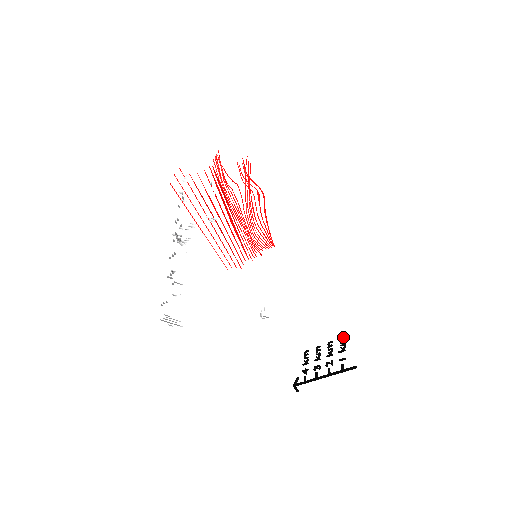
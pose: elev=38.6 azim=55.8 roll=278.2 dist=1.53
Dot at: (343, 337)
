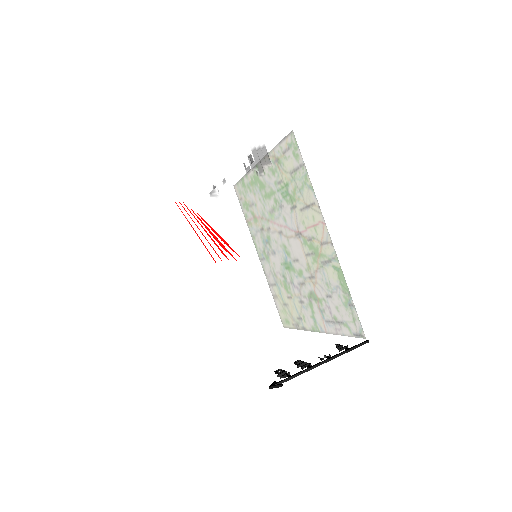
Dot at: occluded
